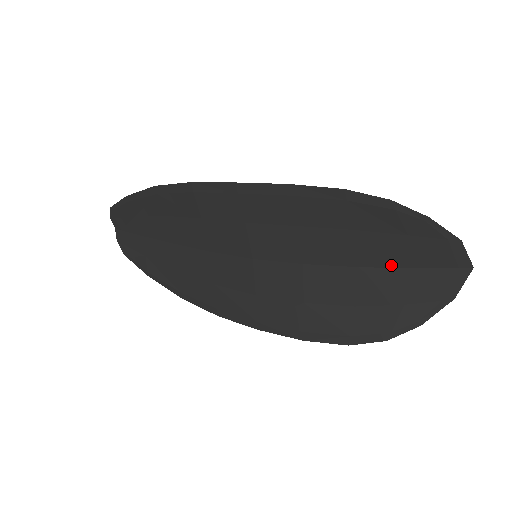
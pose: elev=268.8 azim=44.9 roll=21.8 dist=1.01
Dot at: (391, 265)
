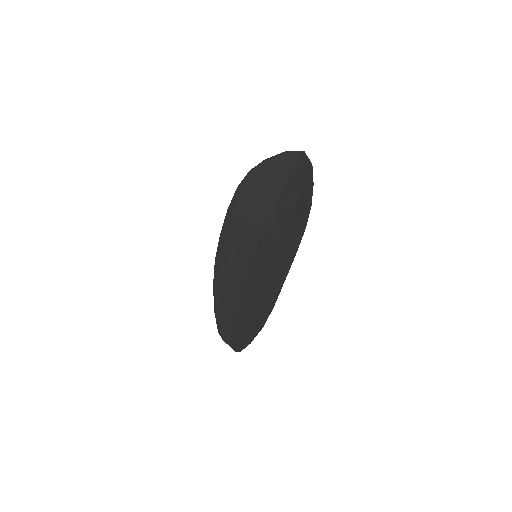
Dot at: (283, 187)
